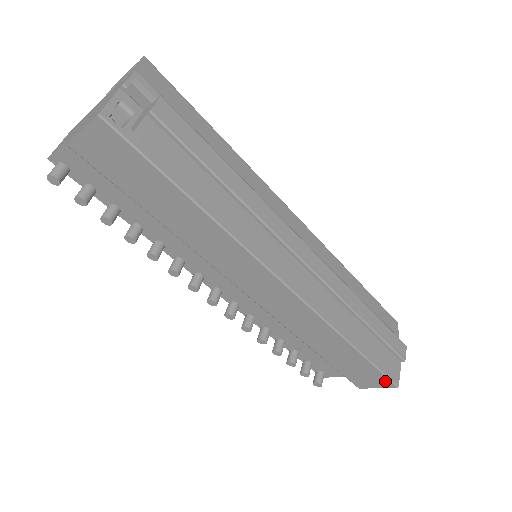
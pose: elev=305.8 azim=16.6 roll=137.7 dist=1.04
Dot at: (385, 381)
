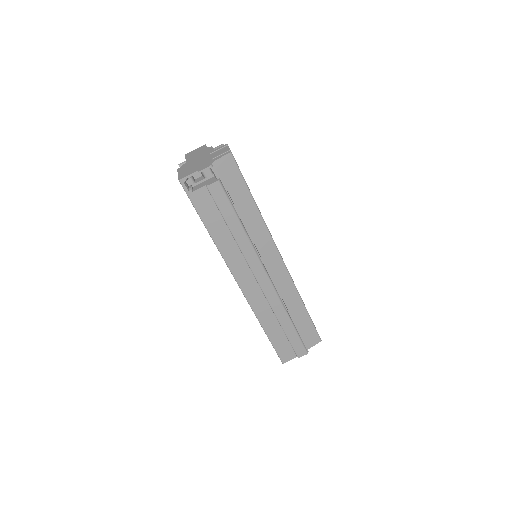
Dot at: (279, 356)
